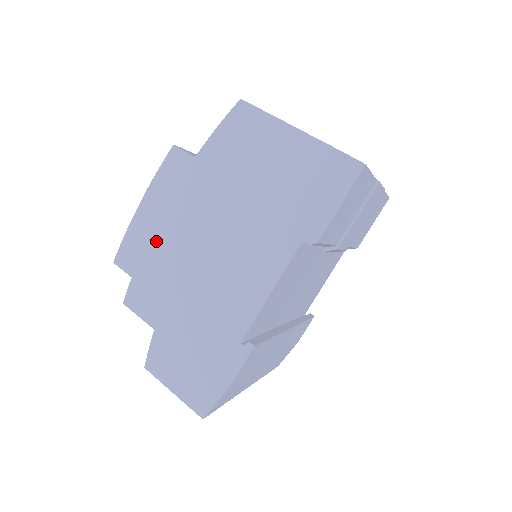
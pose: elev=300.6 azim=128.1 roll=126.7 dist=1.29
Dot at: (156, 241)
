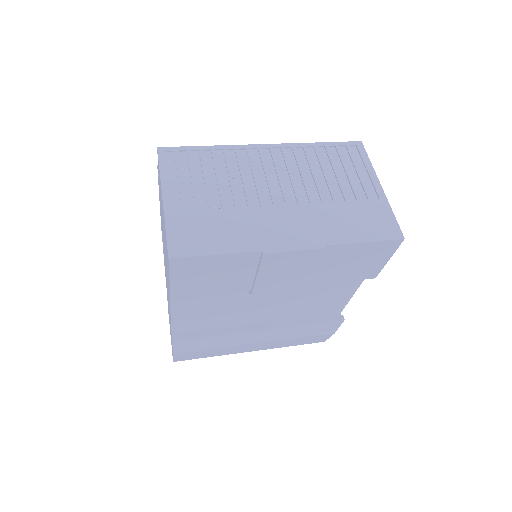
Dot at: occluded
